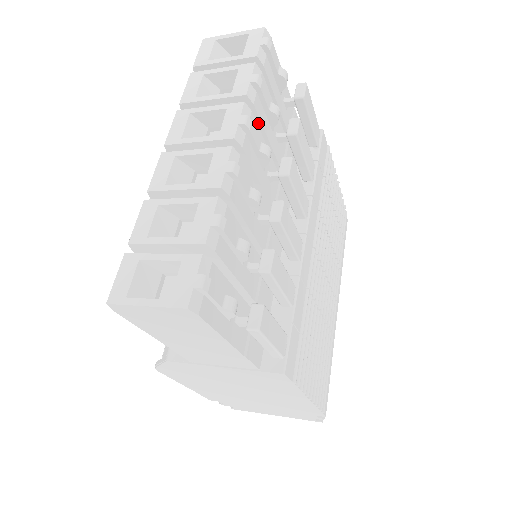
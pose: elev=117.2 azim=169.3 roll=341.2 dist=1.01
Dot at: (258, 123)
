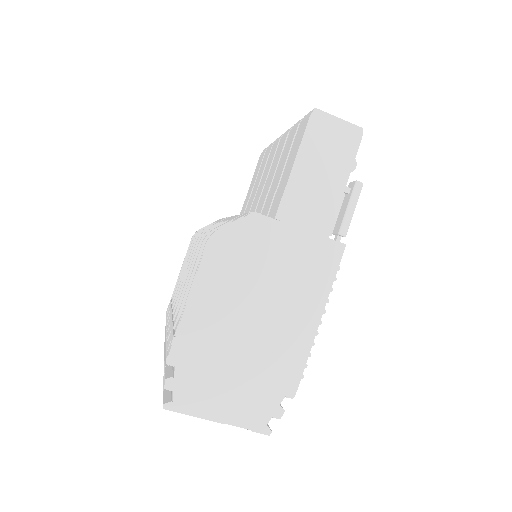
Dot at: occluded
